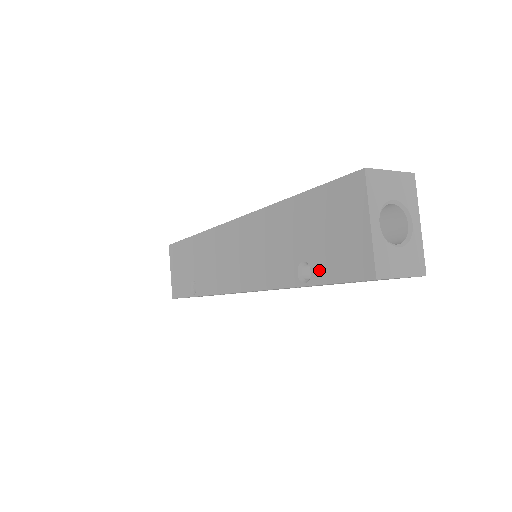
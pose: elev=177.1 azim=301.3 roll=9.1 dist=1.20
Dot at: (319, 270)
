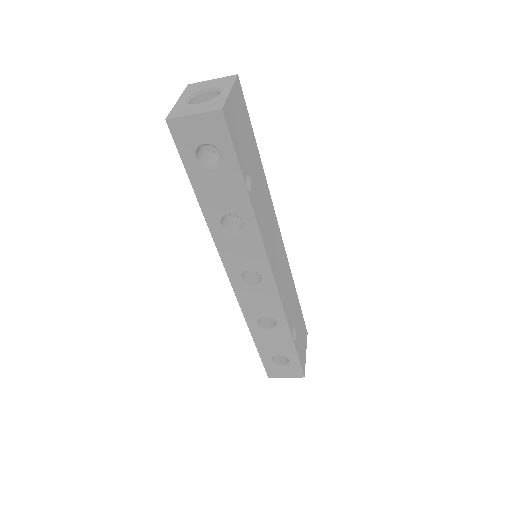
Dot at: occluded
